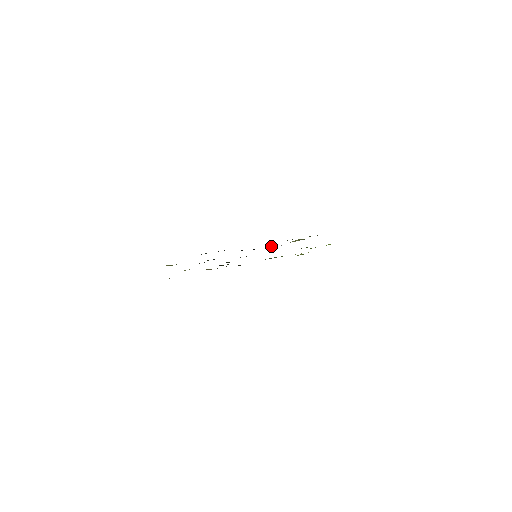
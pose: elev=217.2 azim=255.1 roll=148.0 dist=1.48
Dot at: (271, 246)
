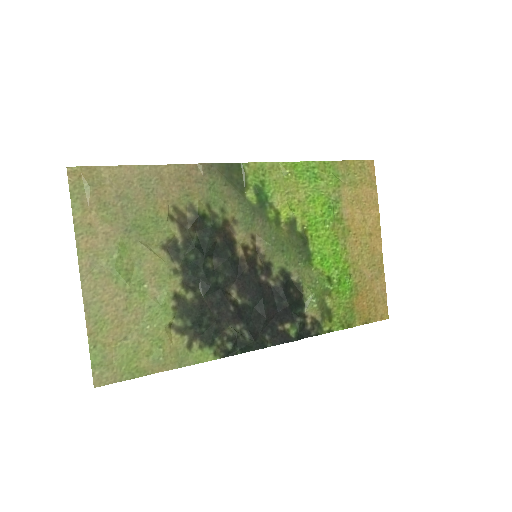
Dot at: (289, 308)
